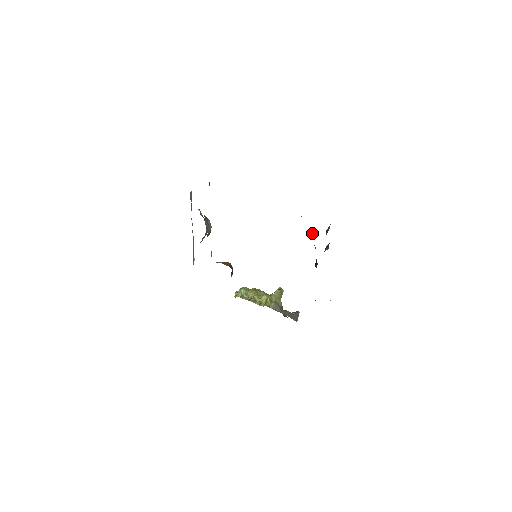
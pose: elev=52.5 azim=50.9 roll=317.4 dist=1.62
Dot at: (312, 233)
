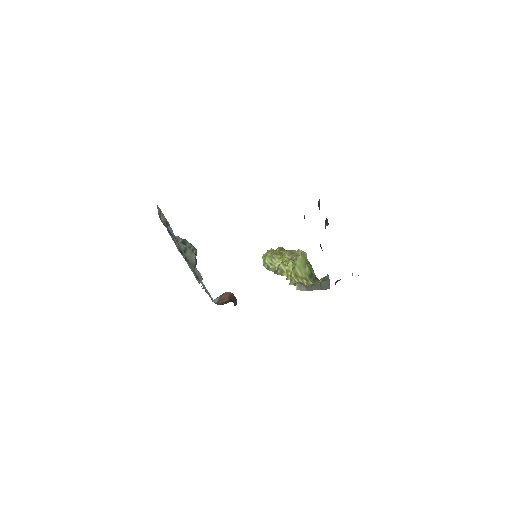
Dot at: occluded
